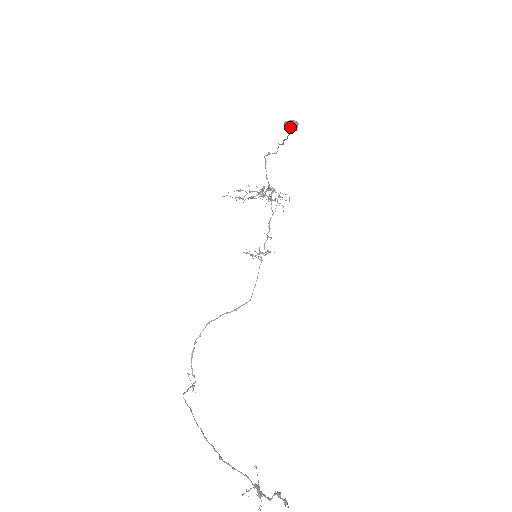
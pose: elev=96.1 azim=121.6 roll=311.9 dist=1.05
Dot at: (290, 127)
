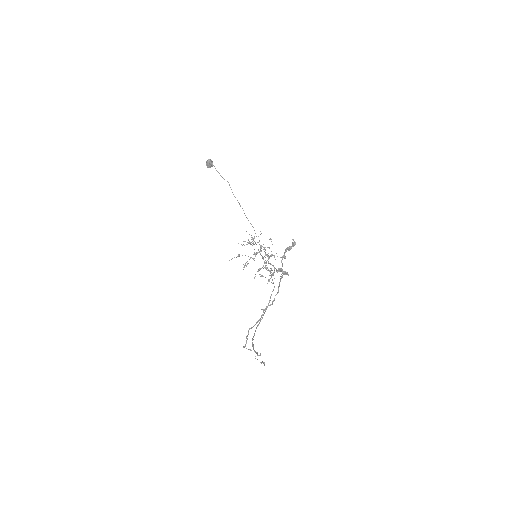
Dot at: (207, 162)
